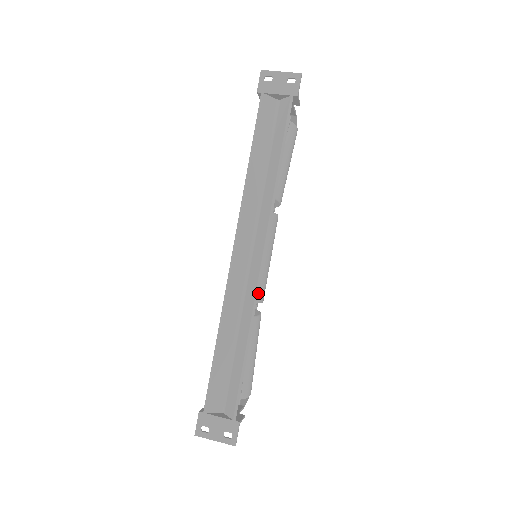
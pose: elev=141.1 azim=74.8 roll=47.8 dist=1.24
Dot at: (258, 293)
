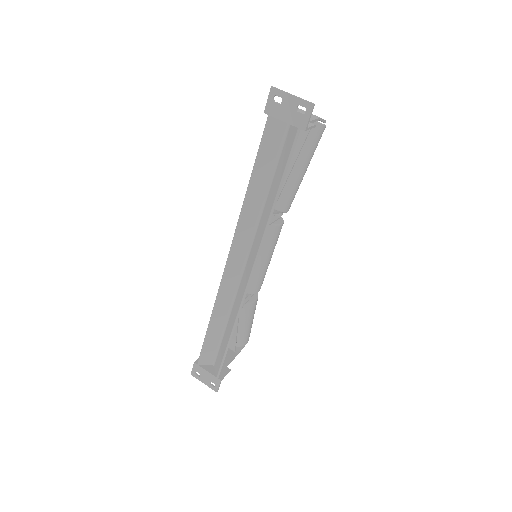
Dot at: (253, 288)
